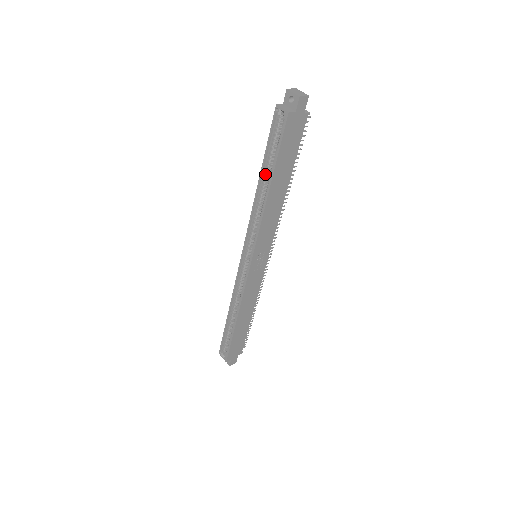
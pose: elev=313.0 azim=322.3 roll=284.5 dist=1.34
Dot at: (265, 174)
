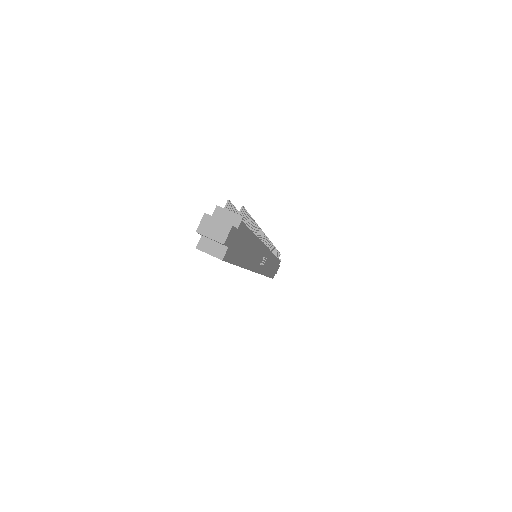
Dot at: occluded
